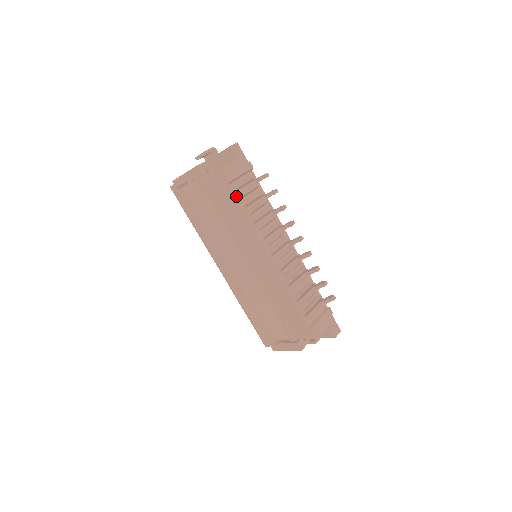
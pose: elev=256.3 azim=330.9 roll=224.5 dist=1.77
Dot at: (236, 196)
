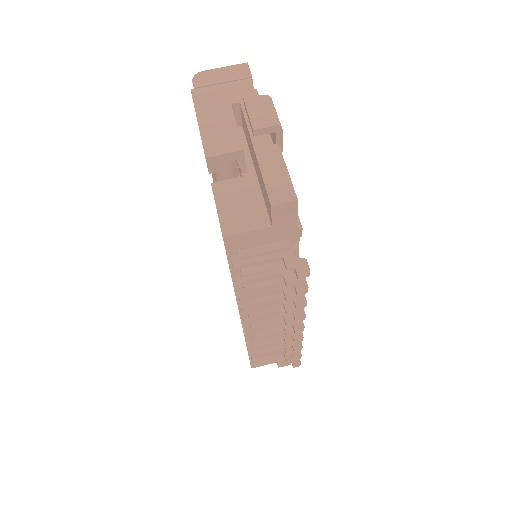
Dot at: (232, 261)
